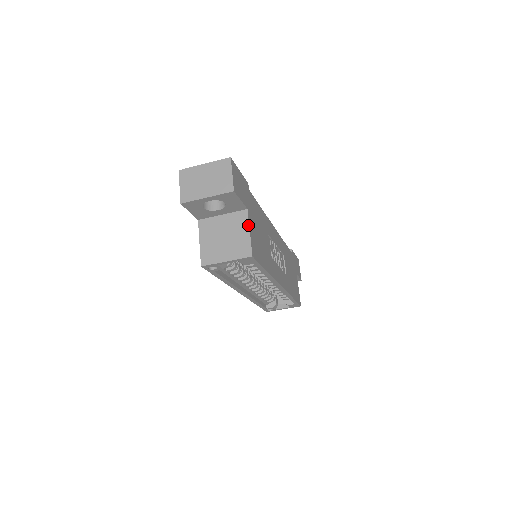
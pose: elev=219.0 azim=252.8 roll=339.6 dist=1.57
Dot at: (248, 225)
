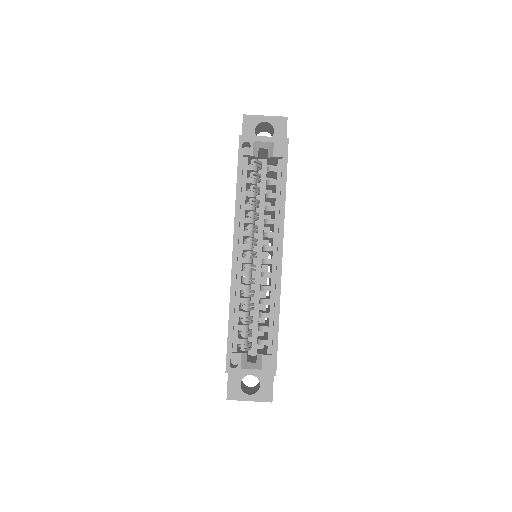
Dot at: occluded
